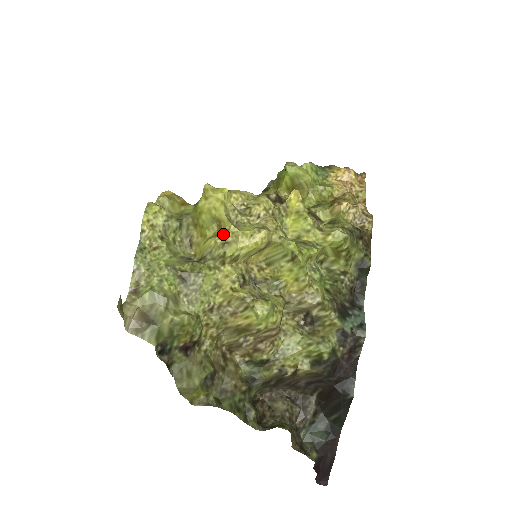
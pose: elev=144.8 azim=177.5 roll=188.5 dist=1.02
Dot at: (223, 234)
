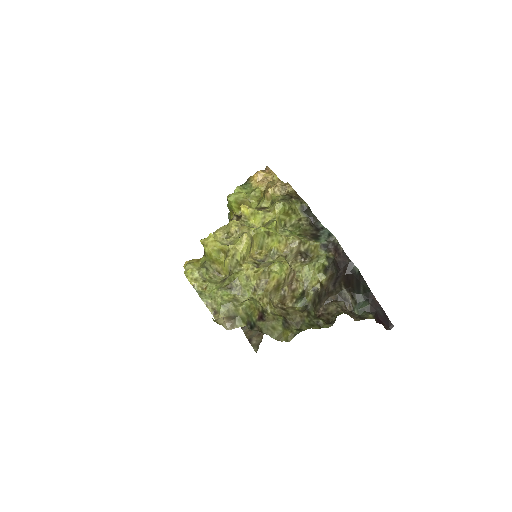
Dot at: (228, 253)
